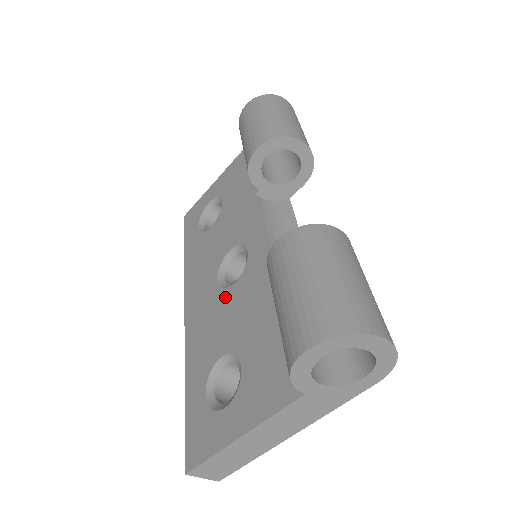
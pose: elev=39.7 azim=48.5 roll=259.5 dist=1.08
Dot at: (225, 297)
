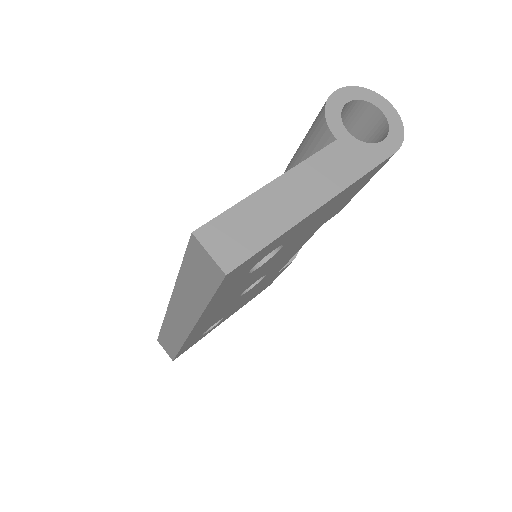
Dot at: occluded
